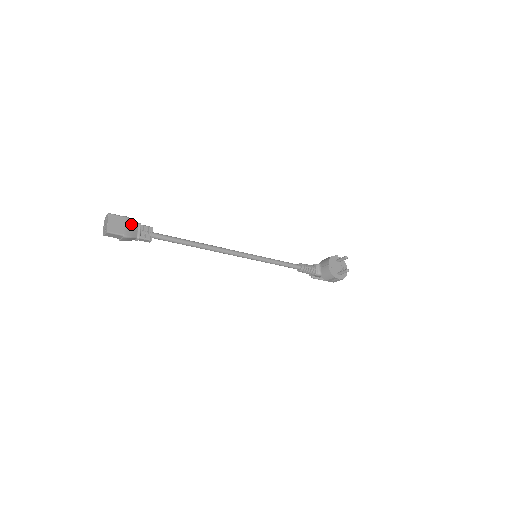
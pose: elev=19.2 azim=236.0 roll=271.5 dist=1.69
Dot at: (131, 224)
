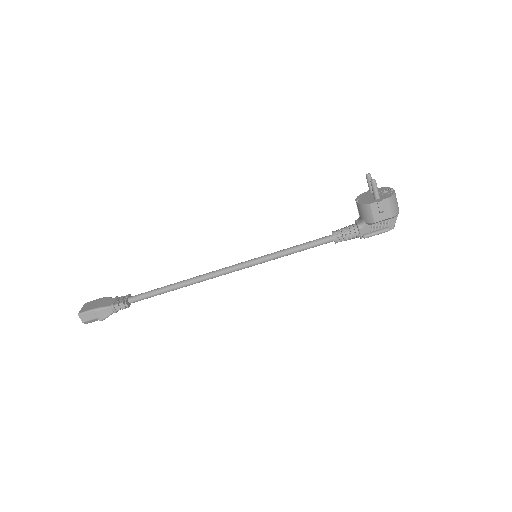
Dot at: (105, 300)
